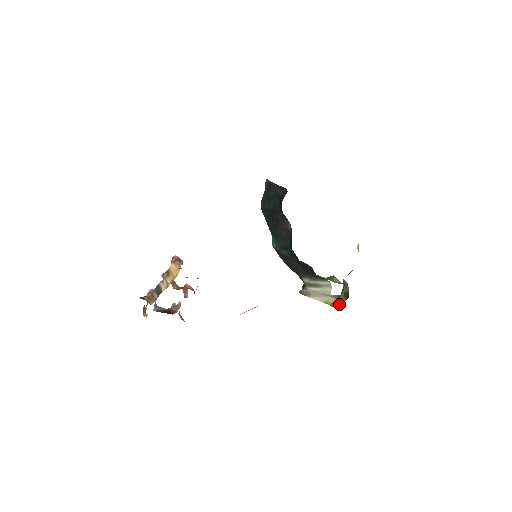
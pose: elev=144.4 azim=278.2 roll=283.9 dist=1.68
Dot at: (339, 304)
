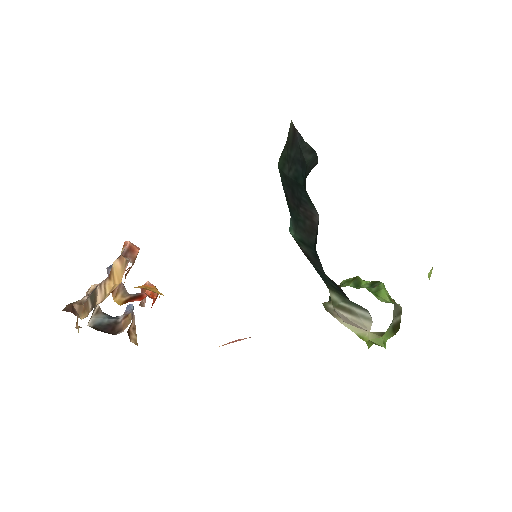
Dot at: (381, 345)
